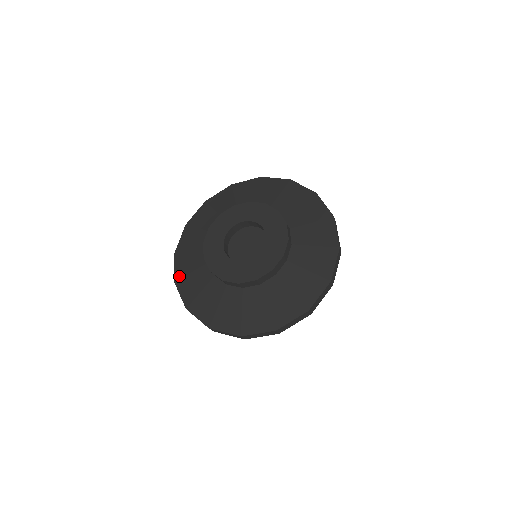
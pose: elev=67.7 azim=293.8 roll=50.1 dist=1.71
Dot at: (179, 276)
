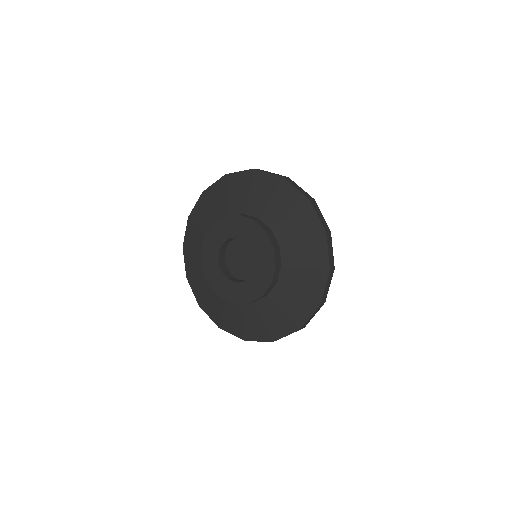
Dot at: (200, 300)
